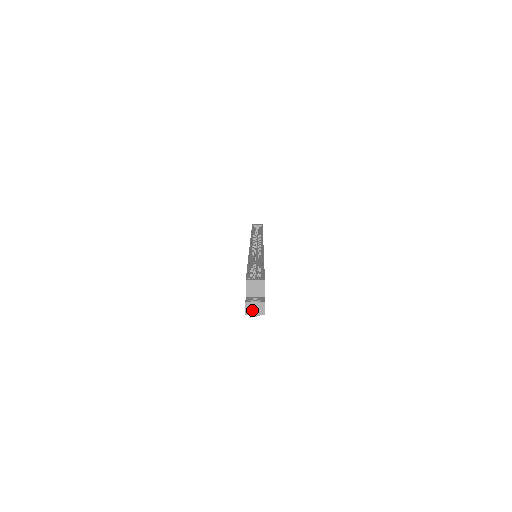
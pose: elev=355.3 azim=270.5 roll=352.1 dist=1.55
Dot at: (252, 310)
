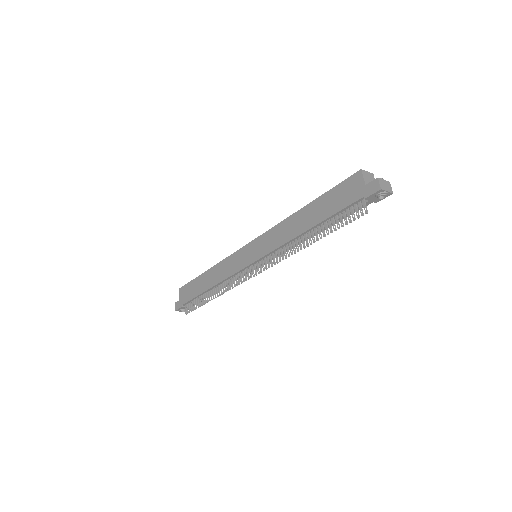
Dot at: (384, 186)
